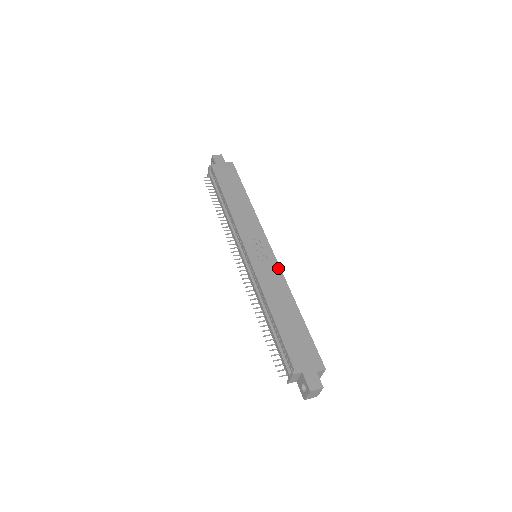
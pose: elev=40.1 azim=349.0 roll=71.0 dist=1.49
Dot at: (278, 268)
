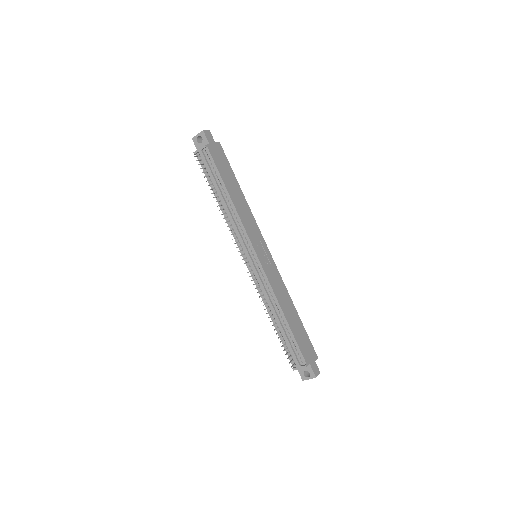
Dot at: (278, 271)
